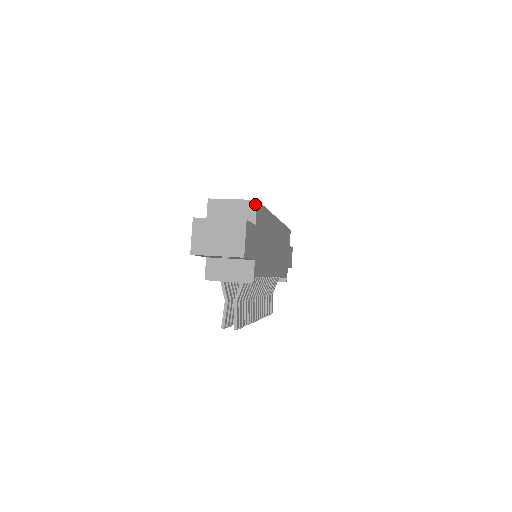
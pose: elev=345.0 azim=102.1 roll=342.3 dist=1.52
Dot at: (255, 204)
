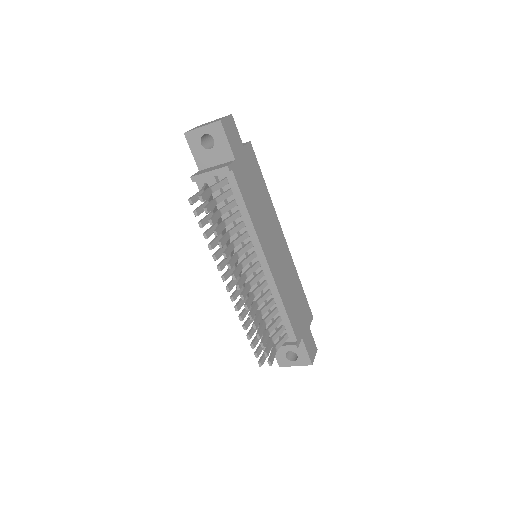
Dot at: (248, 142)
